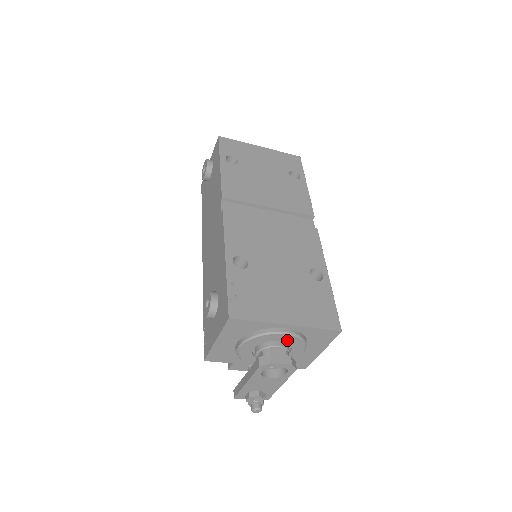
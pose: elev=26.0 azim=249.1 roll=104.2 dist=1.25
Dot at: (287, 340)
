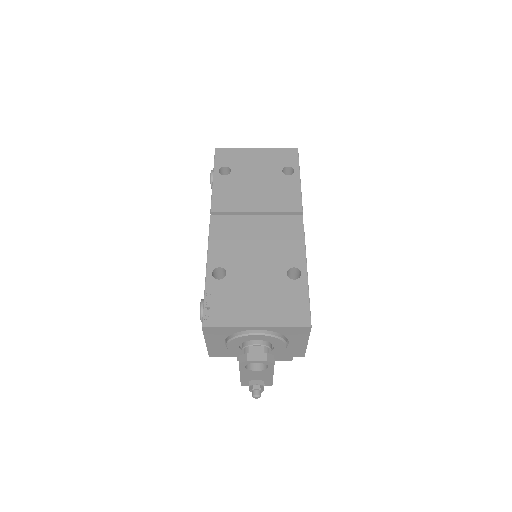
Dot at: (263, 339)
